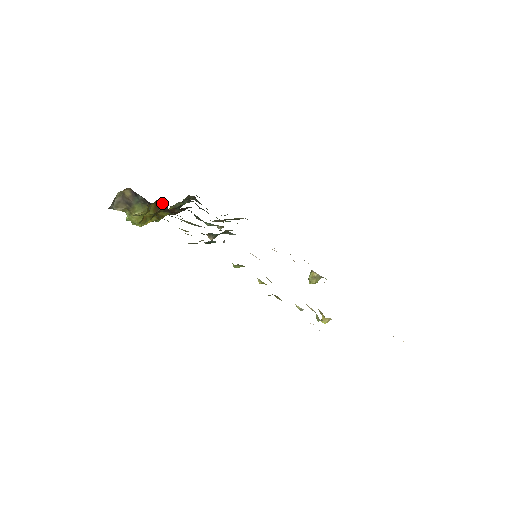
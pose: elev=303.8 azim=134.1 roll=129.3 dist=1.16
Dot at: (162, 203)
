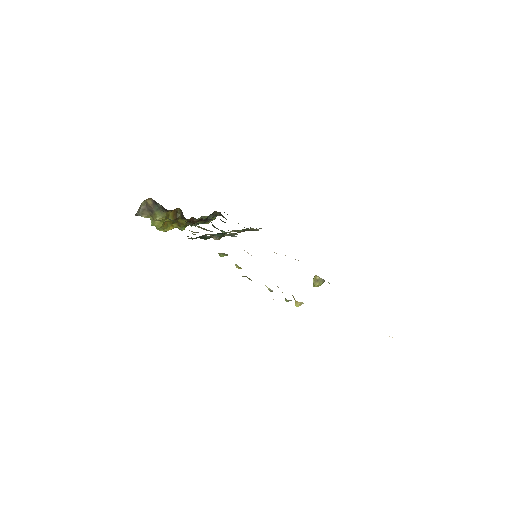
Dot at: (180, 211)
